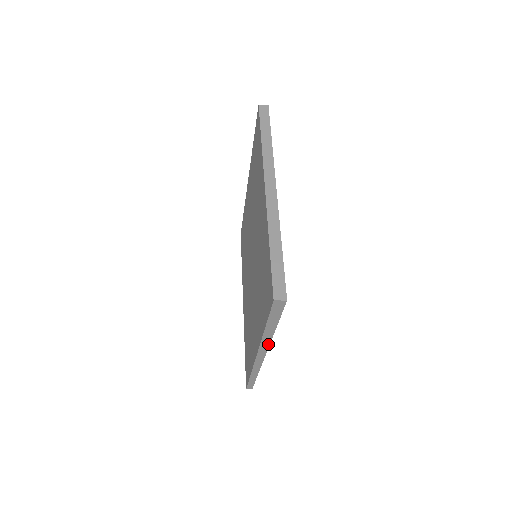
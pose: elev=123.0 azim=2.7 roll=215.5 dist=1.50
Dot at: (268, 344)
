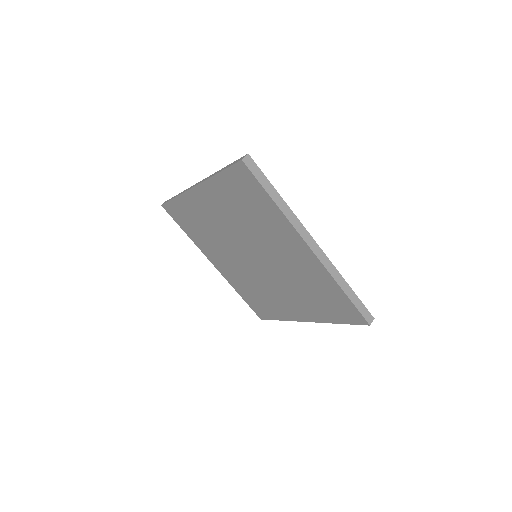
Dot at: occluded
